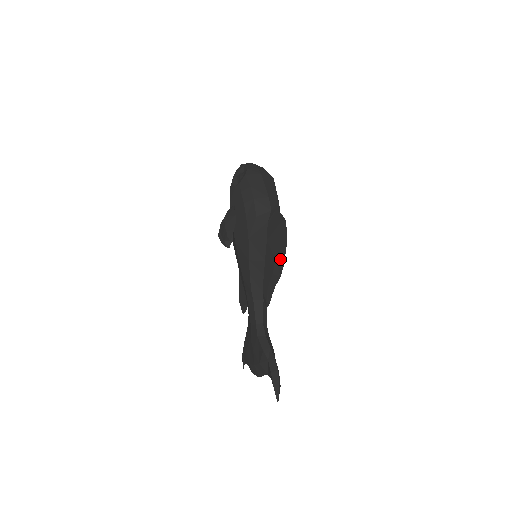
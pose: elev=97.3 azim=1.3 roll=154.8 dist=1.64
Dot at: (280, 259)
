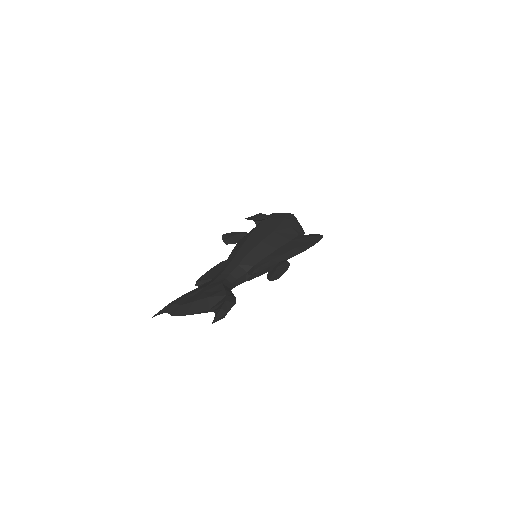
Dot at: (301, 248)
